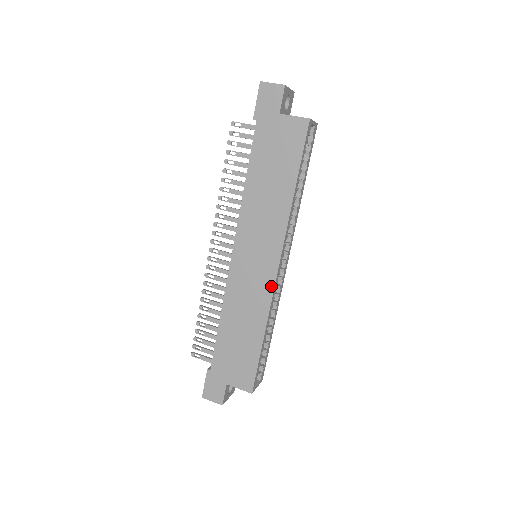
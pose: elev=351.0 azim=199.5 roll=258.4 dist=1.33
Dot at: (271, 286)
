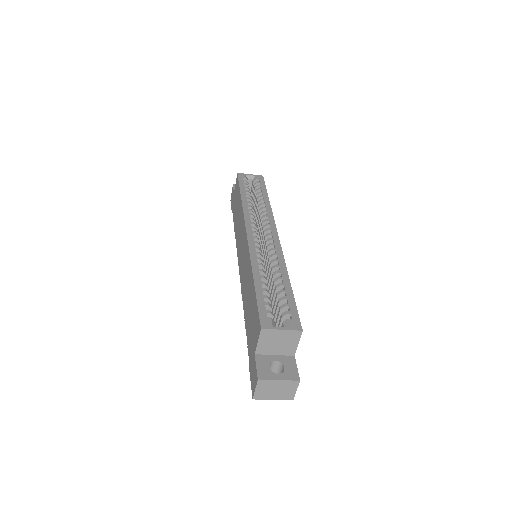
Dot at: (247, 246)
